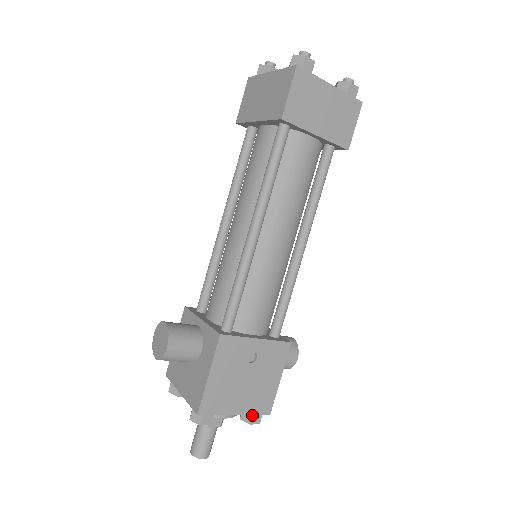
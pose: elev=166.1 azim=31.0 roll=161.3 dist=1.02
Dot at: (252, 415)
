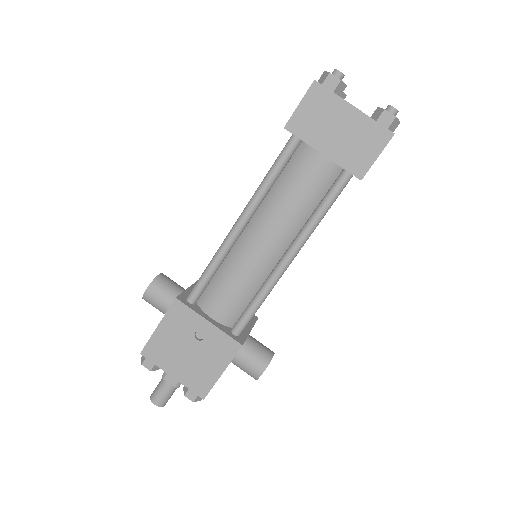
Dot at: (189, 389)
